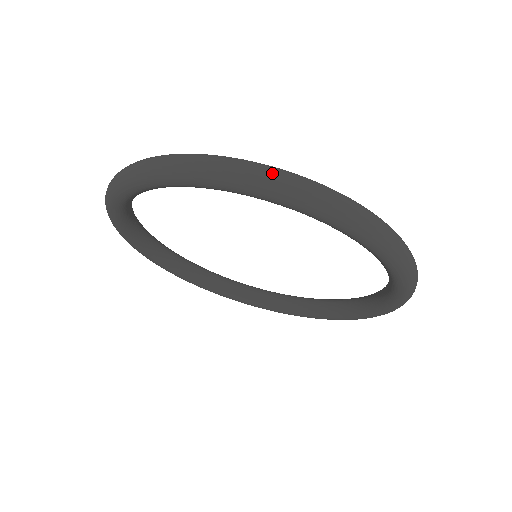
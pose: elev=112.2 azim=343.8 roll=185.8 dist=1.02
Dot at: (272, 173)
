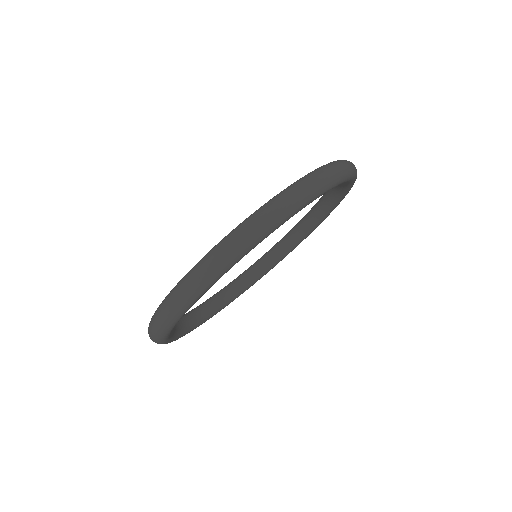
Dot at: (347, 163)
